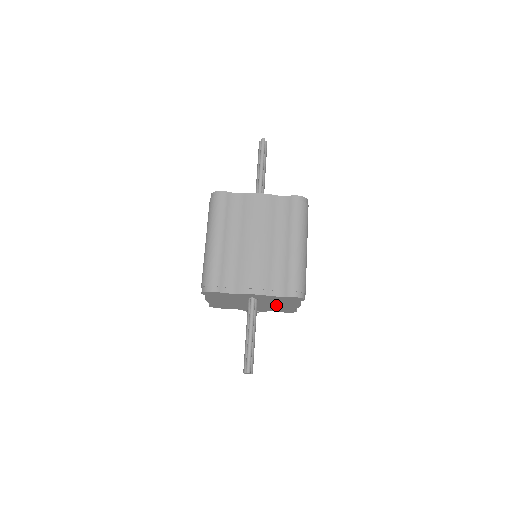
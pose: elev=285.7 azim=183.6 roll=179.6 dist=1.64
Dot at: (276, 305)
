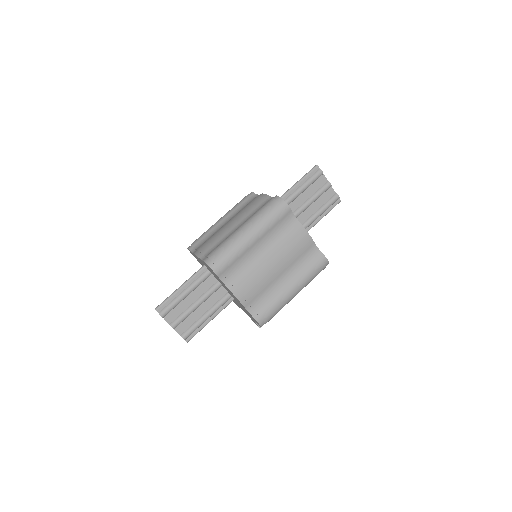
Dot at: occluded
